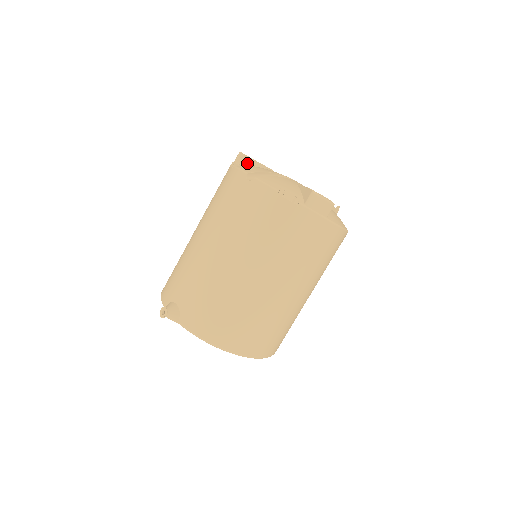
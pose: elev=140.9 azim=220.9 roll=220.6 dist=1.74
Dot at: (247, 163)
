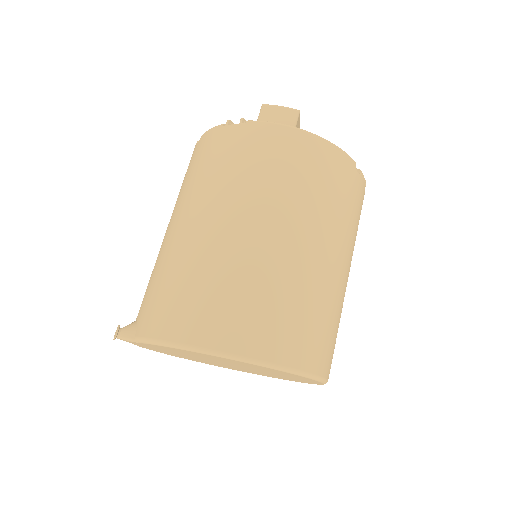
Dot at: occluded
